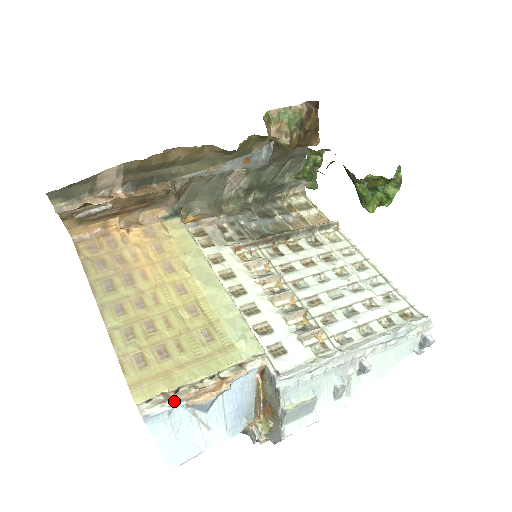
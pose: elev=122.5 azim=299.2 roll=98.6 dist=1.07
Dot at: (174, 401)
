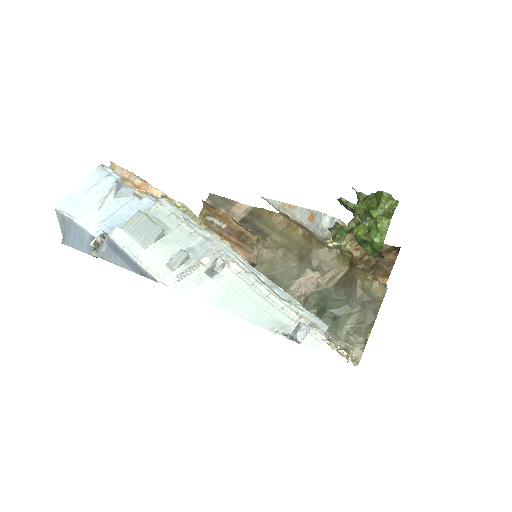
Dot at: (120, 167)
